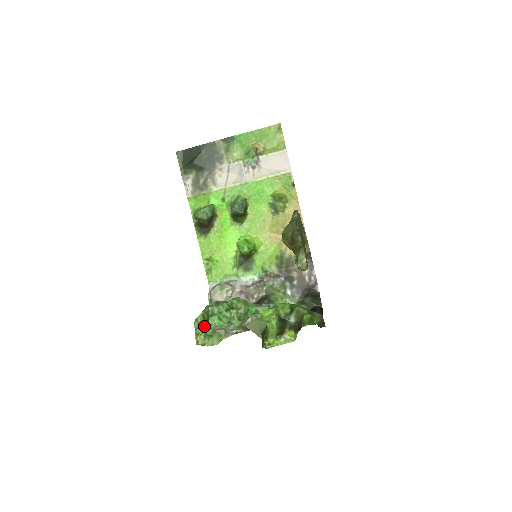
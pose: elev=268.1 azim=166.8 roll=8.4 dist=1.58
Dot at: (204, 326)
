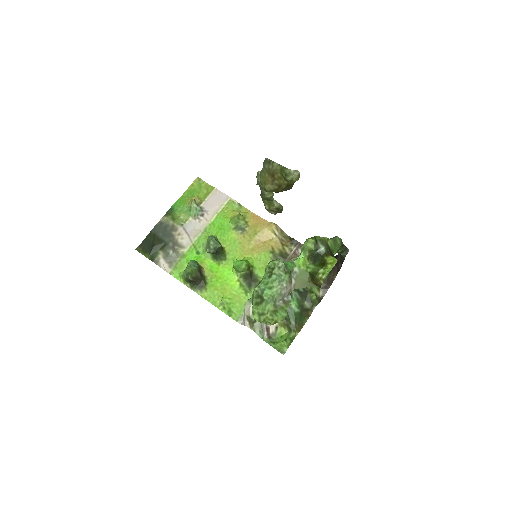
Dot at: (264, 308)
